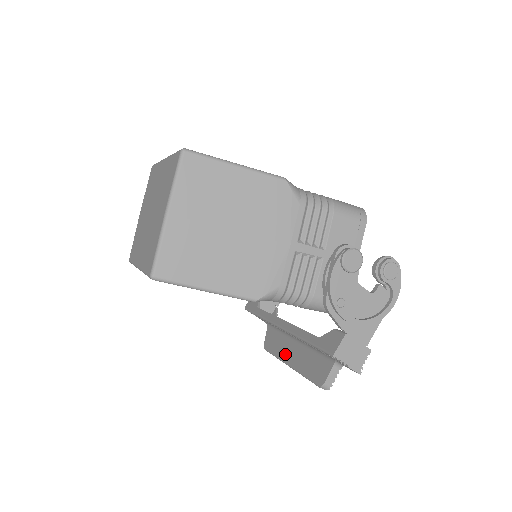
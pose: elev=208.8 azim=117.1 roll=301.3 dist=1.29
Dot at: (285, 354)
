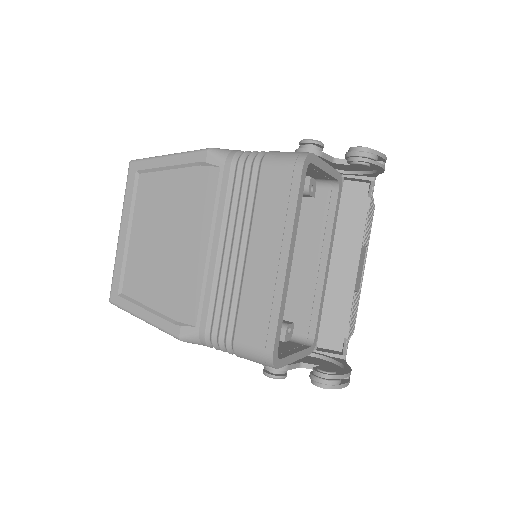
Dot at: occluded
